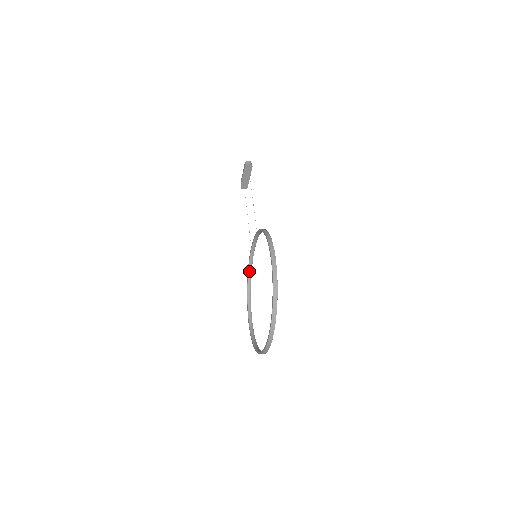
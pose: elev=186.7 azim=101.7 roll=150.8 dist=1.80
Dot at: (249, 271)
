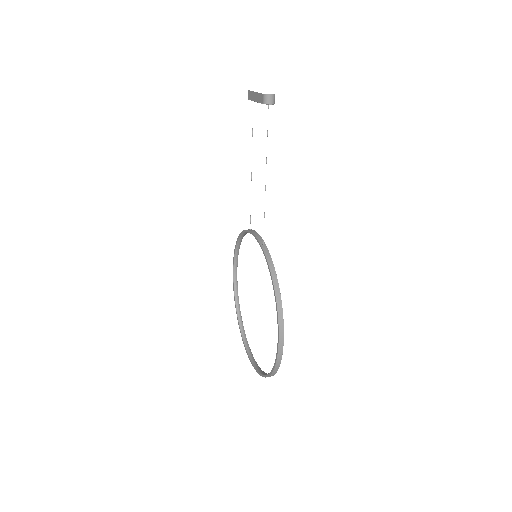
Dot at: (242, 235)
